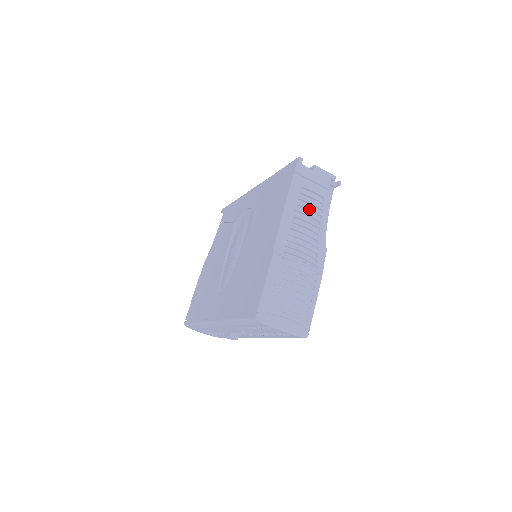
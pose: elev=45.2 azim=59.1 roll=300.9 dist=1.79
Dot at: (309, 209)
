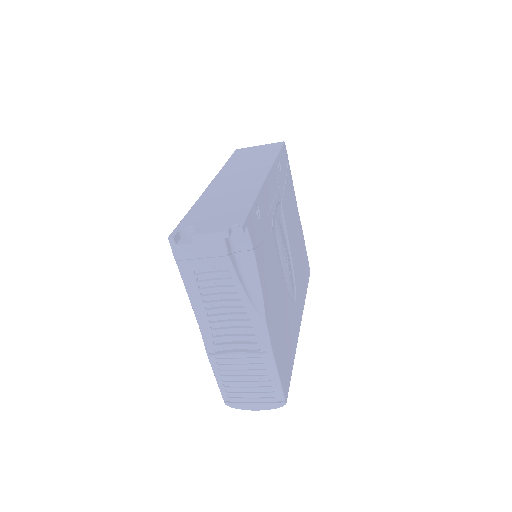
Dot at: (217, 290)
